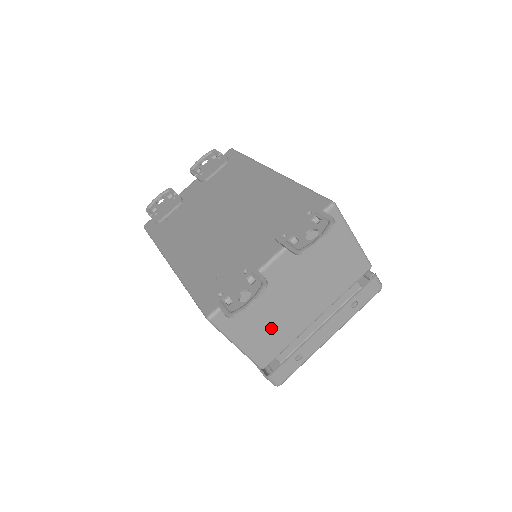
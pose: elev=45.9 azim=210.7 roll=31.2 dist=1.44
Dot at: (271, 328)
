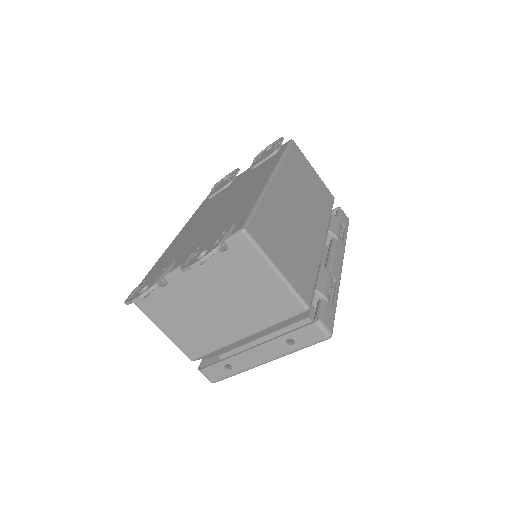
Dot at: (192, 328)
